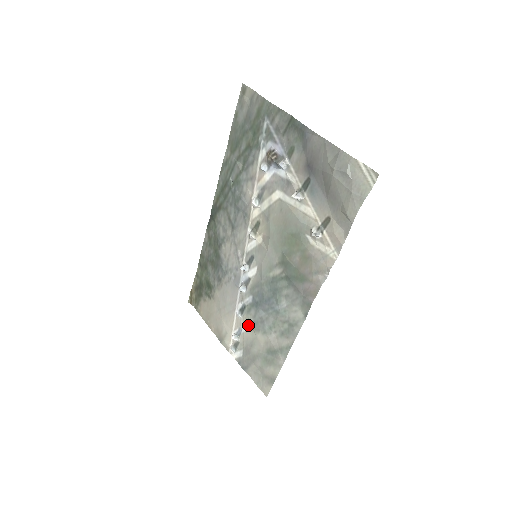
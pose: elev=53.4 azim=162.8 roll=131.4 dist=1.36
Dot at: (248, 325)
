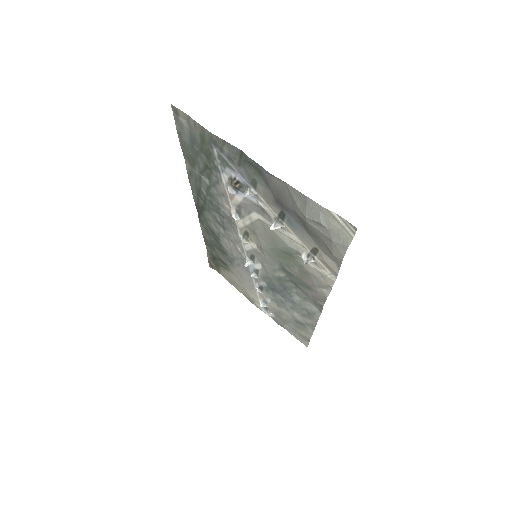
Dot at: (271, 300)
